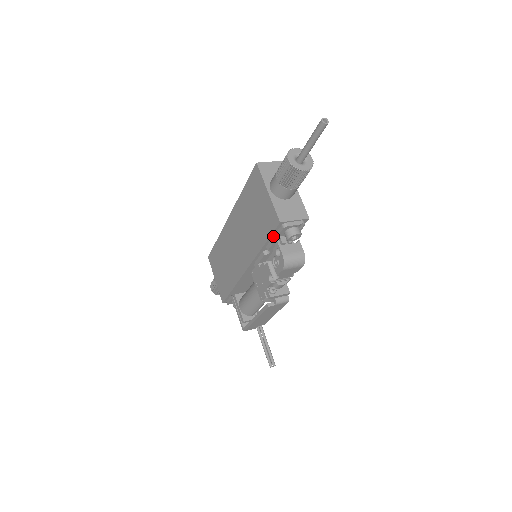
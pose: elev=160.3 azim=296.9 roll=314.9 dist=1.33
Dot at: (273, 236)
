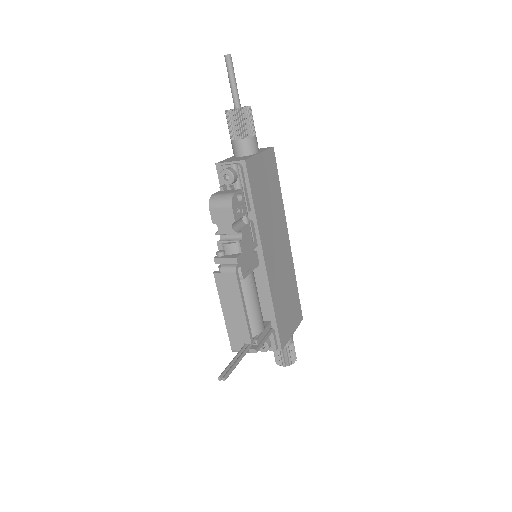
Dot at: occluded
